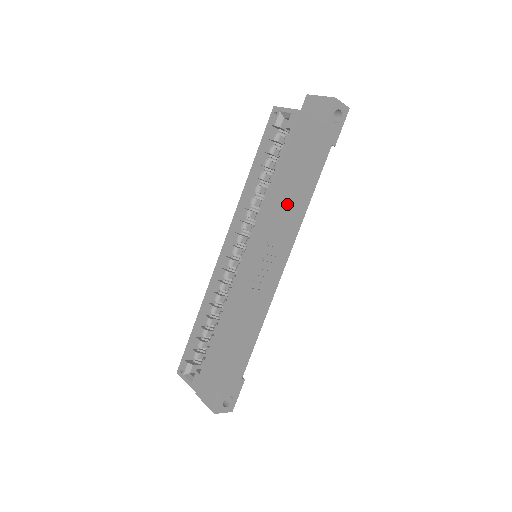
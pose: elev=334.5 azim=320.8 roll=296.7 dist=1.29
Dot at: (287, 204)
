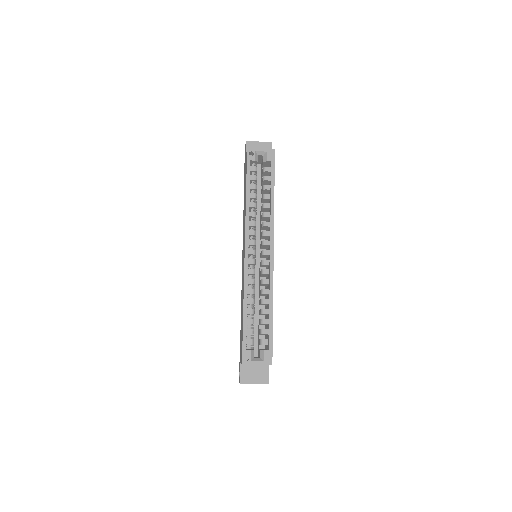
Dot at: occluded
